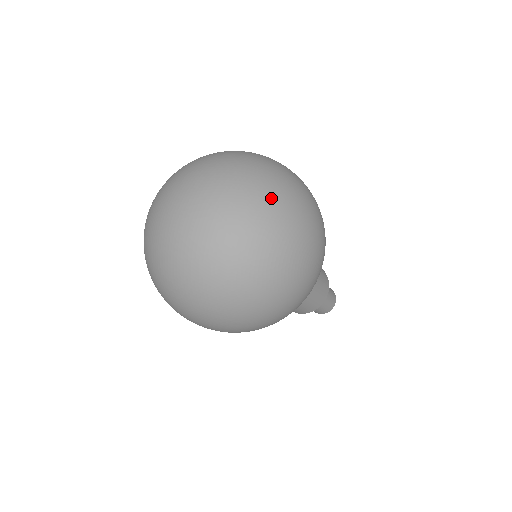
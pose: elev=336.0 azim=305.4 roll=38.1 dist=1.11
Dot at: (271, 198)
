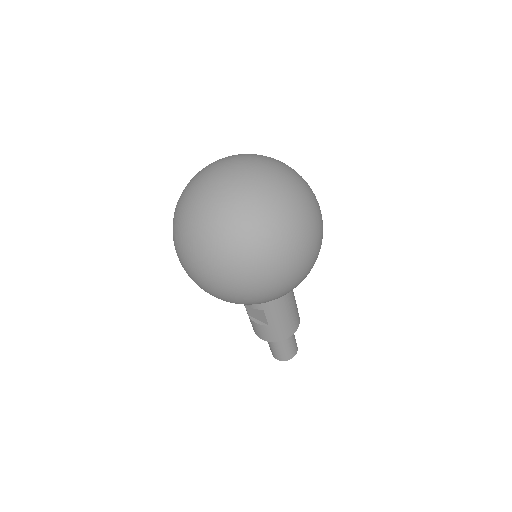
Dot at: (296, 185)
